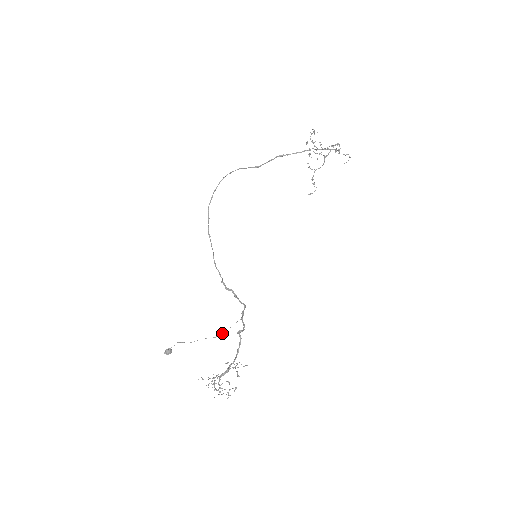
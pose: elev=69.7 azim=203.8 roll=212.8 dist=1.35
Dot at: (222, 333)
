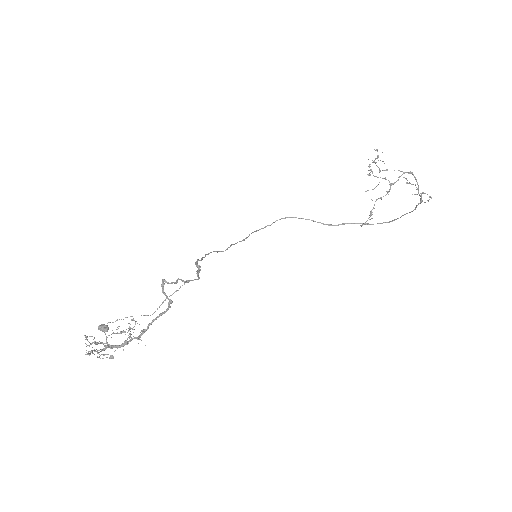
Dot at: occluded
